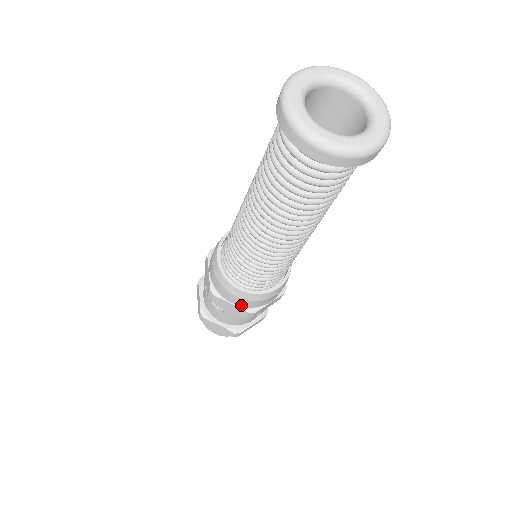
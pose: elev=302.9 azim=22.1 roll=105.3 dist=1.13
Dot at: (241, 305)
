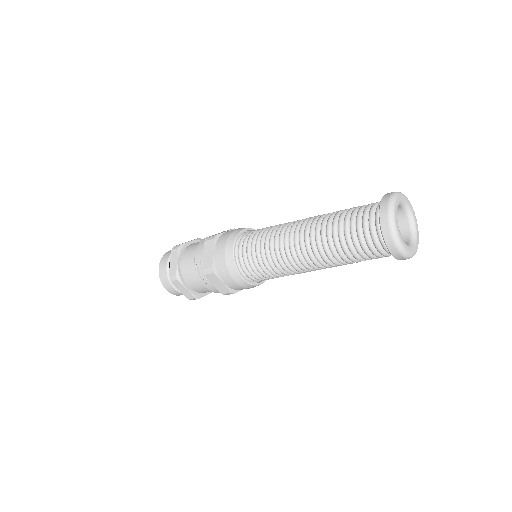
Dot at: (229, 286)
